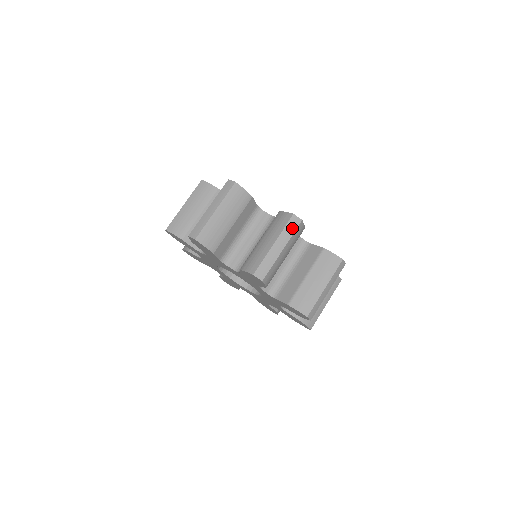
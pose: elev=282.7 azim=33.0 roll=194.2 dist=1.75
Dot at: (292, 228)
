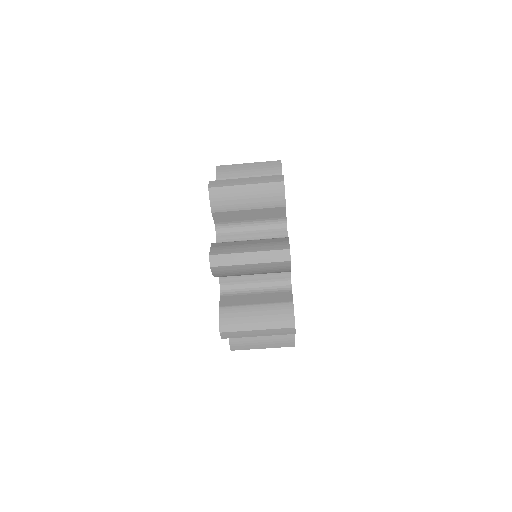
Dot at: occluded
